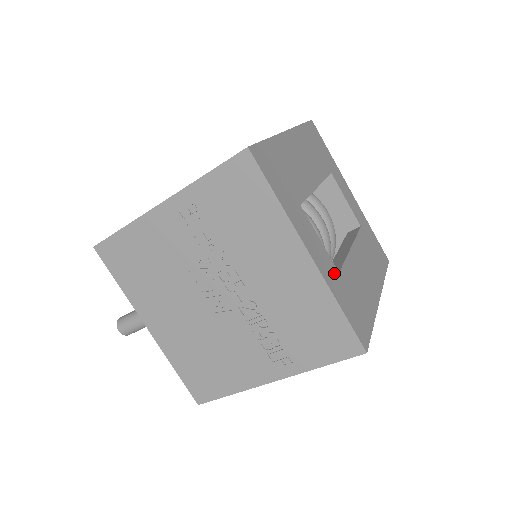
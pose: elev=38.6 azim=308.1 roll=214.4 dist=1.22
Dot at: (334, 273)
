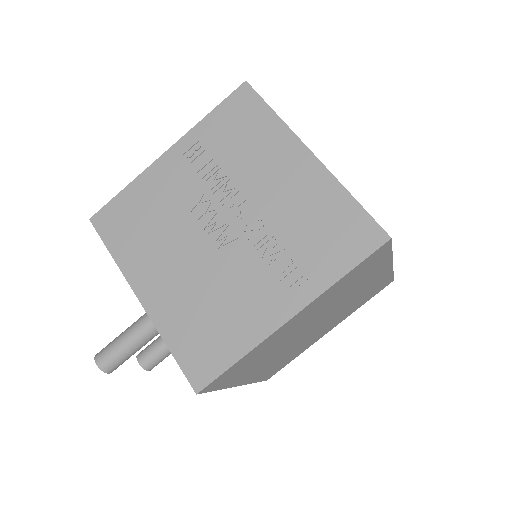
Dot at: occluded
